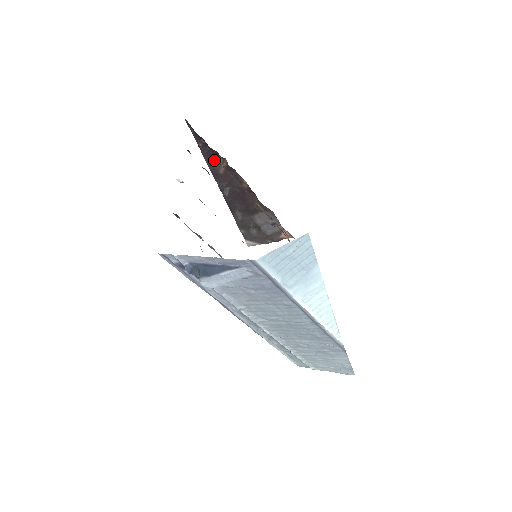
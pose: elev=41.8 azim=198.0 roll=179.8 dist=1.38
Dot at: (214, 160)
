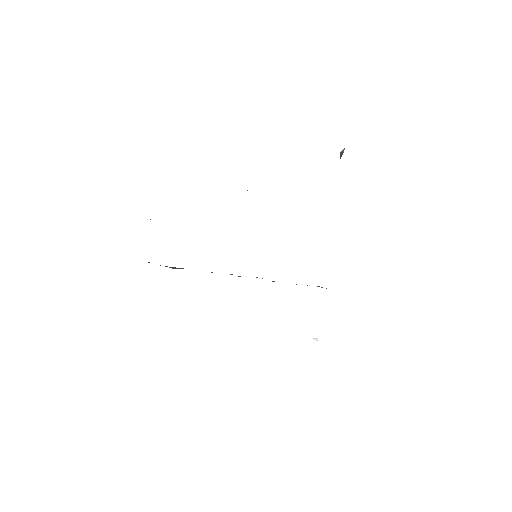
Dot at: occluded
